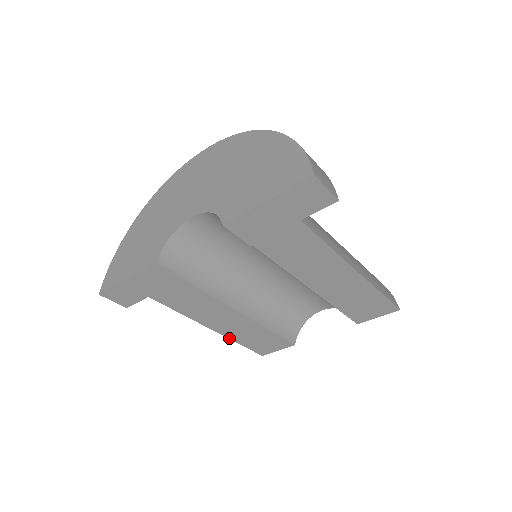
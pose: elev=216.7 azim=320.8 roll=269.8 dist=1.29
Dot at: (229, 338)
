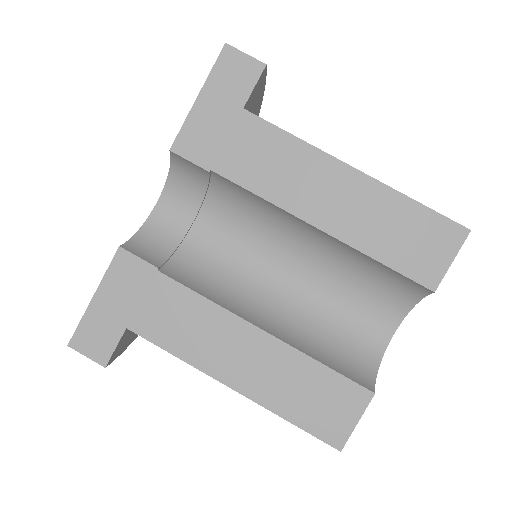
Dot at: (266, 407)
